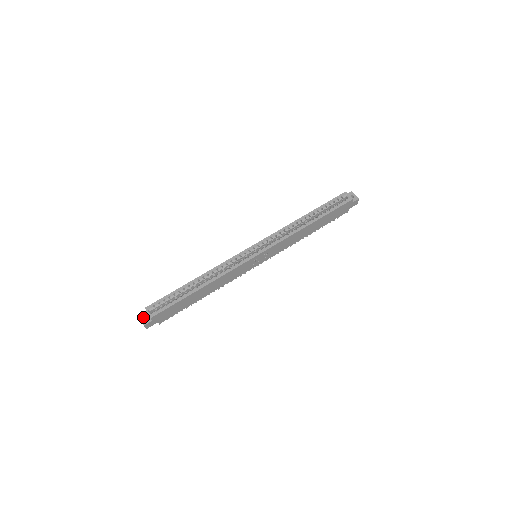
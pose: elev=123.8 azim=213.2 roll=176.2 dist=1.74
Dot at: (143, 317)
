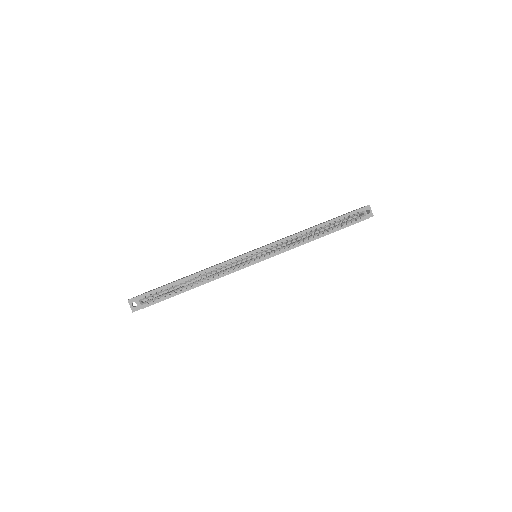
Dot at: (132, 302)
